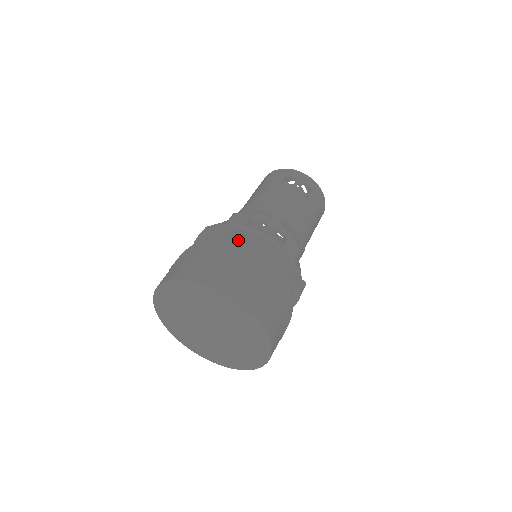
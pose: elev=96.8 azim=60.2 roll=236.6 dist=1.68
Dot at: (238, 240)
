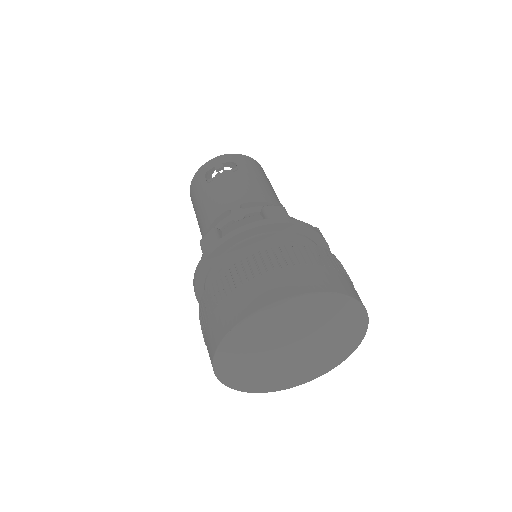
Dot at: (228, 256)
